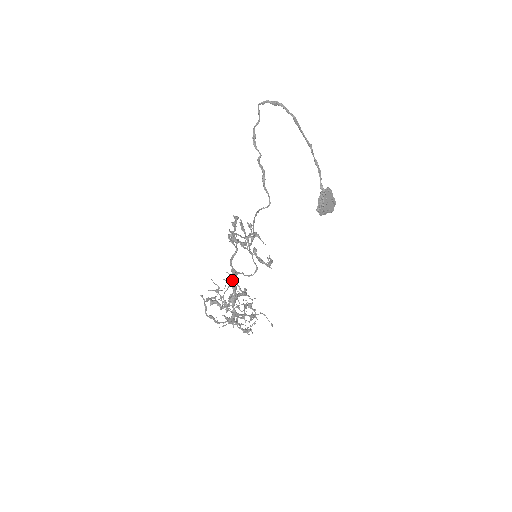
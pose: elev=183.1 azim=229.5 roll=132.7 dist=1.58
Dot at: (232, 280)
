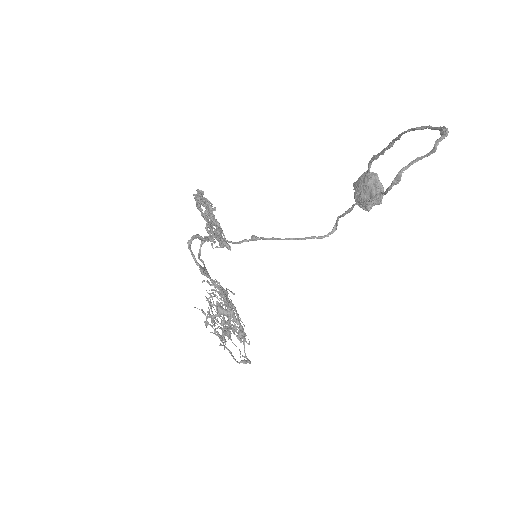
Dot at: occluded
